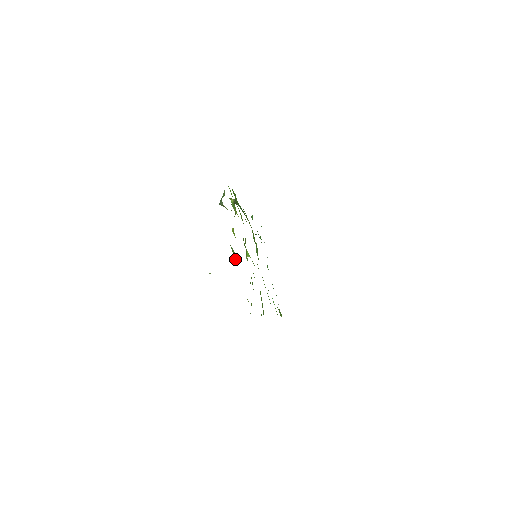
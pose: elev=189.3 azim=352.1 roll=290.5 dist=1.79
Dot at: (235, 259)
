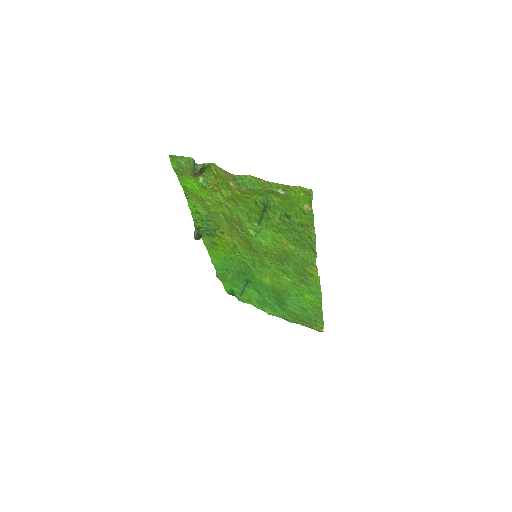
Dot at: (252, 187)
